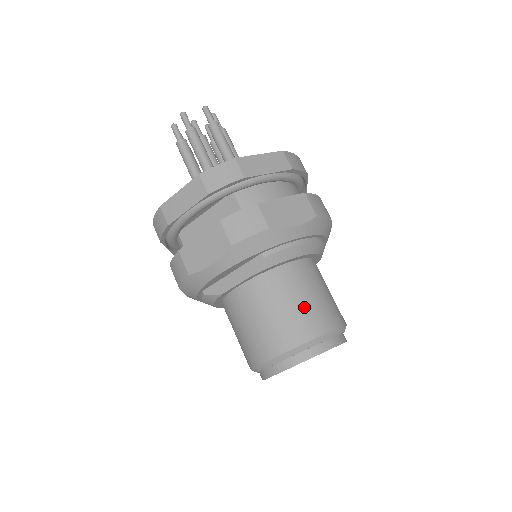
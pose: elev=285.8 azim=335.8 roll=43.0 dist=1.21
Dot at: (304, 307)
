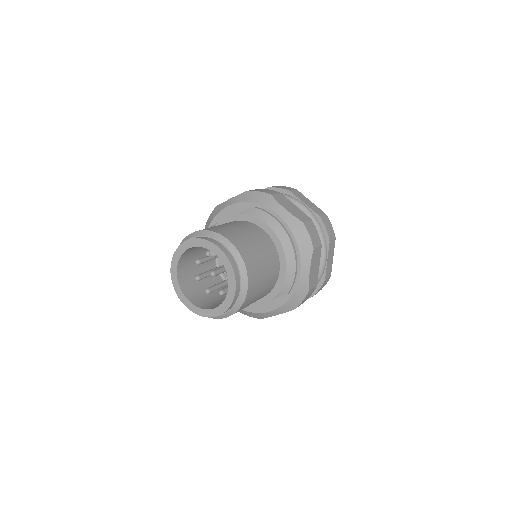
Dot at: (239, 232)
